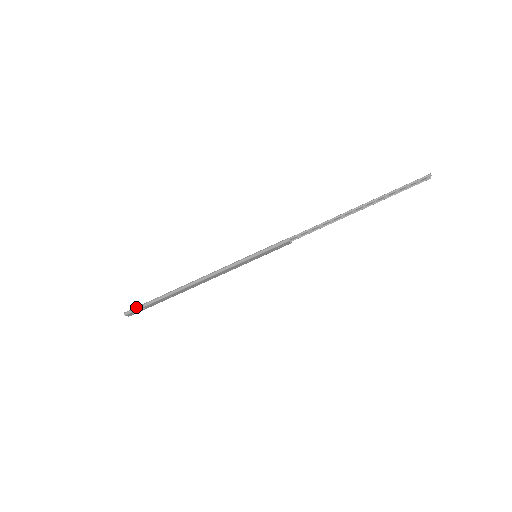
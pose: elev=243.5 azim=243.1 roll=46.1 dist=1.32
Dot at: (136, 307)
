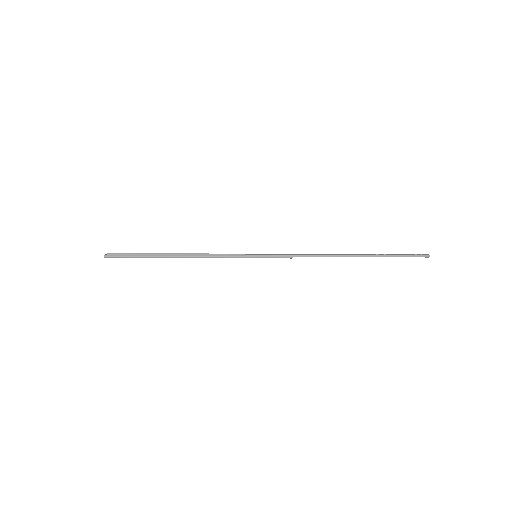
Dot at: (119, 256)
